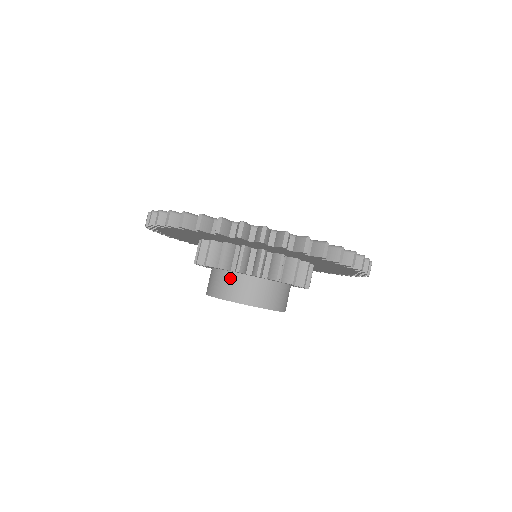
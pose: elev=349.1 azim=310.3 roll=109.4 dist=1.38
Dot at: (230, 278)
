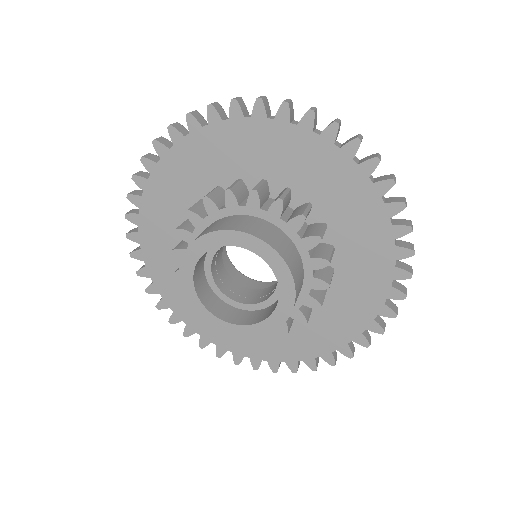
Dot at: (234, 218)
